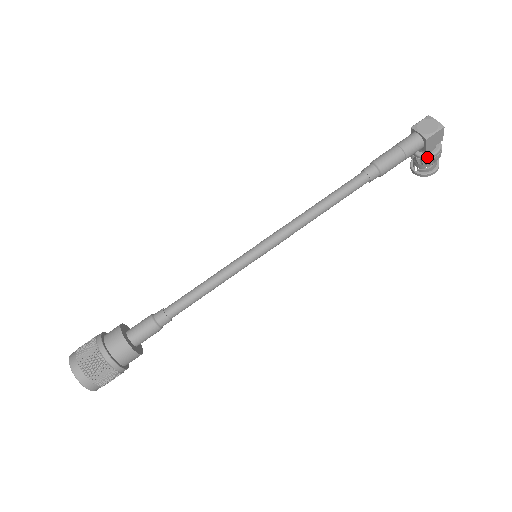
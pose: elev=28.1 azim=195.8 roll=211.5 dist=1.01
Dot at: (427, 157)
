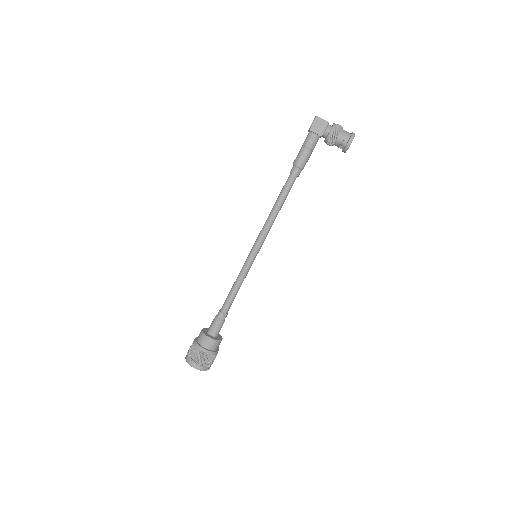
Dot at: (327, 138)
